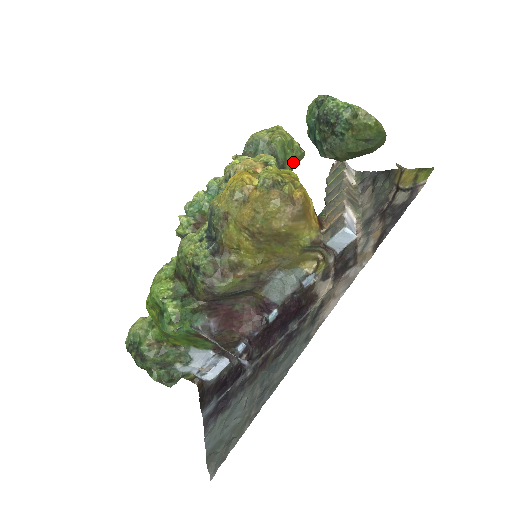
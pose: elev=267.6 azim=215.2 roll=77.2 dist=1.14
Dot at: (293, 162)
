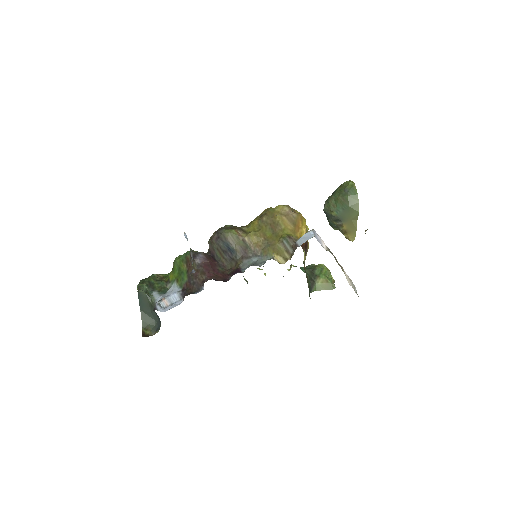
Dot at: (323, 283)
